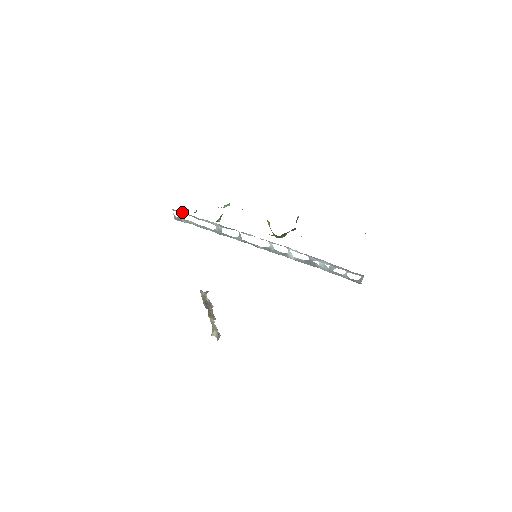
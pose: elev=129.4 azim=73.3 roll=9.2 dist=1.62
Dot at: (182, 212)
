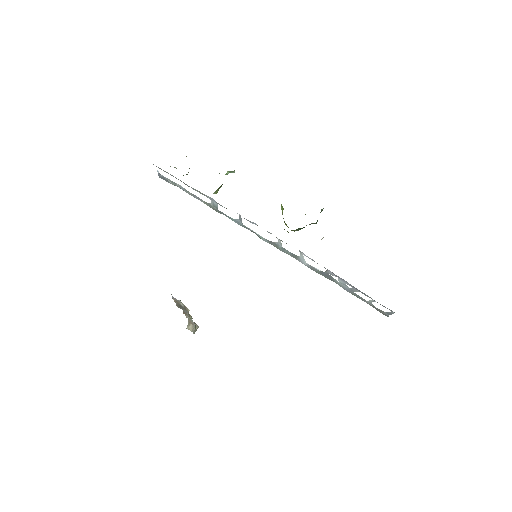
Dot at: occluded
